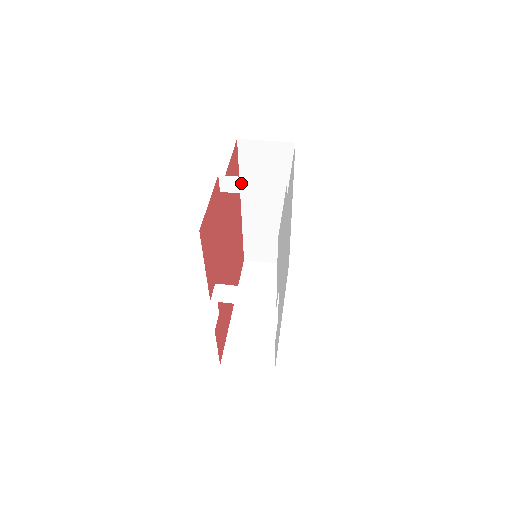
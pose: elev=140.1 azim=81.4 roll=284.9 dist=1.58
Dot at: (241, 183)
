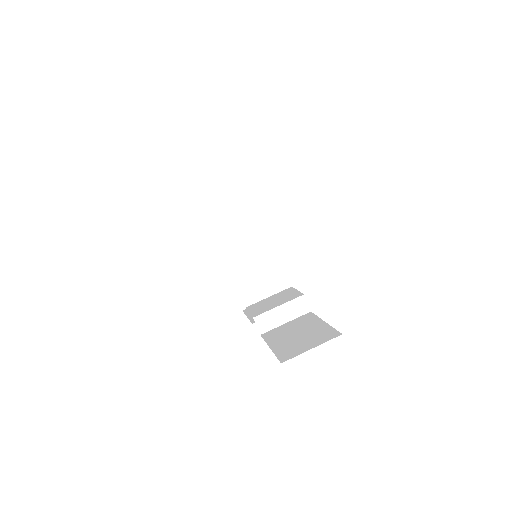
Dot at: occluded
